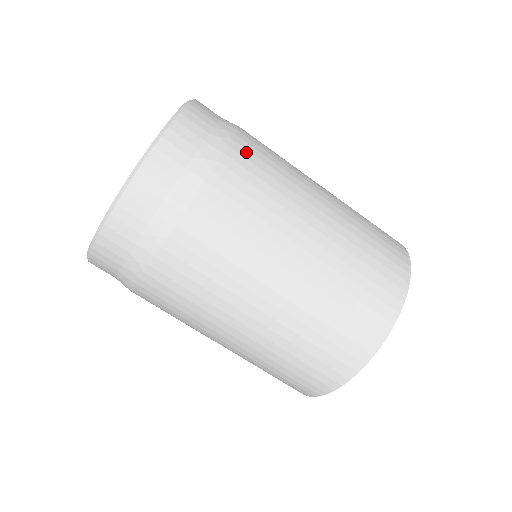
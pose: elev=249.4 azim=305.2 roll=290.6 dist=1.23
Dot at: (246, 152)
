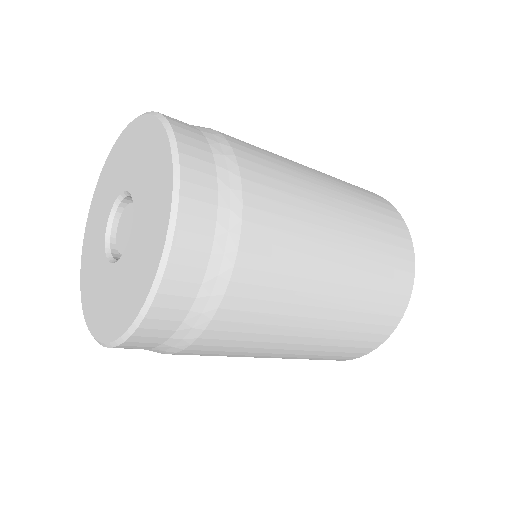
Dot at: (214, 342)
